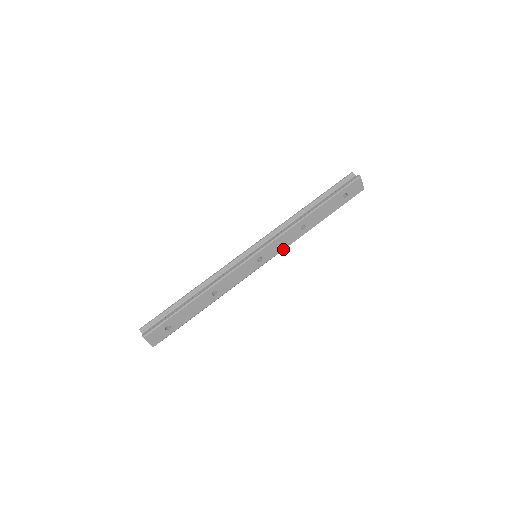
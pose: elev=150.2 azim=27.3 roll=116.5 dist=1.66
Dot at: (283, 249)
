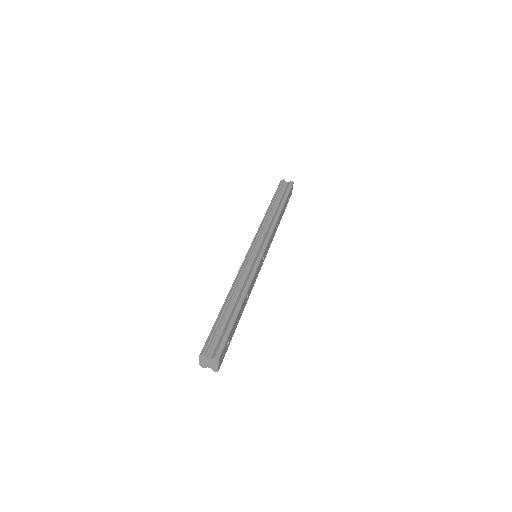
Dot at: (269, 247)
